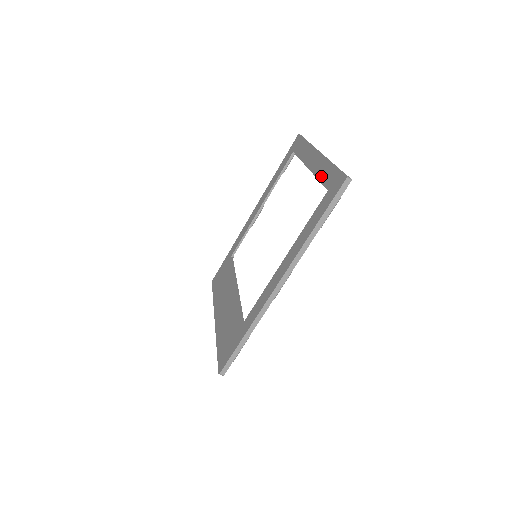
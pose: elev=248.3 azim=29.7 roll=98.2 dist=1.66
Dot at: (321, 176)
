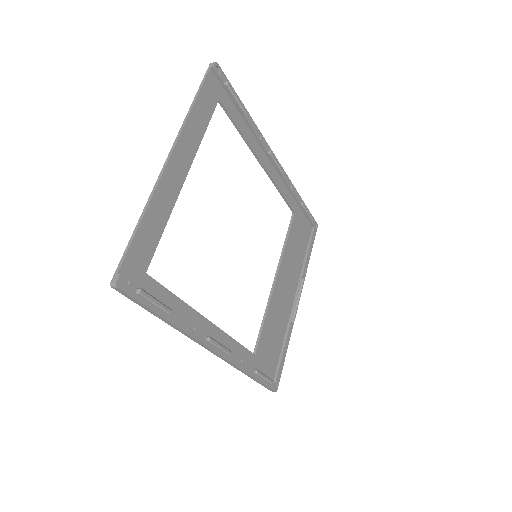
Dot at: (156, 227)
